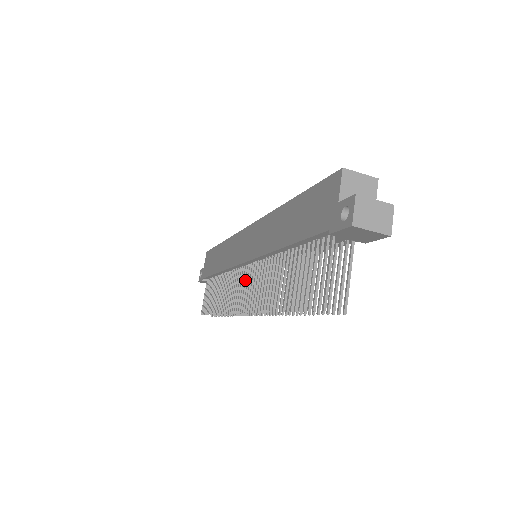
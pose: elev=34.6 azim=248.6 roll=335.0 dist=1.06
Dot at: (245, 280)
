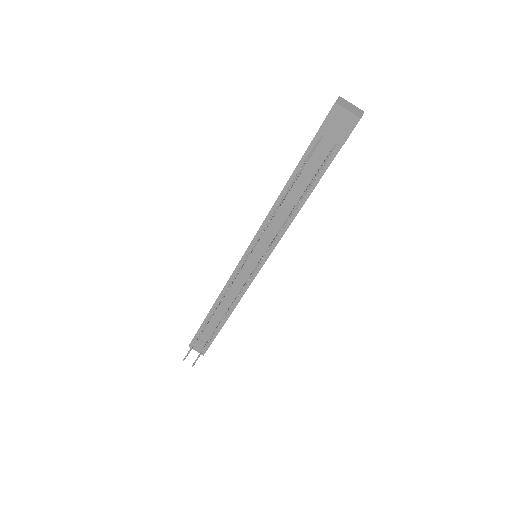
Dot at: occluded
